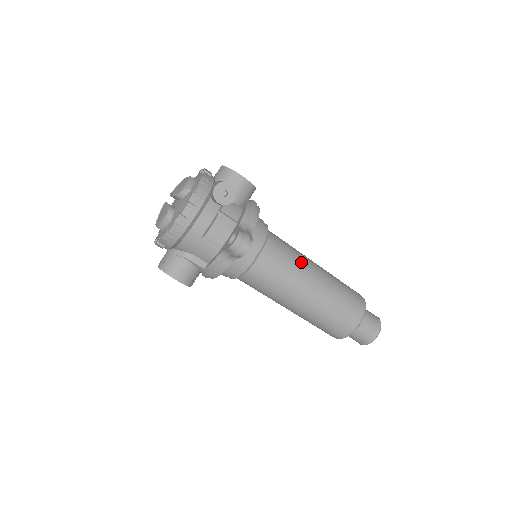
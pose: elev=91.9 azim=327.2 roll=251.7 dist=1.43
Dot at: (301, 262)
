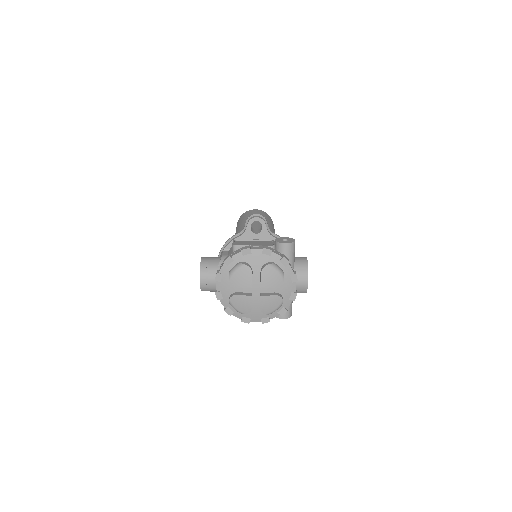
Dot at: occluded
